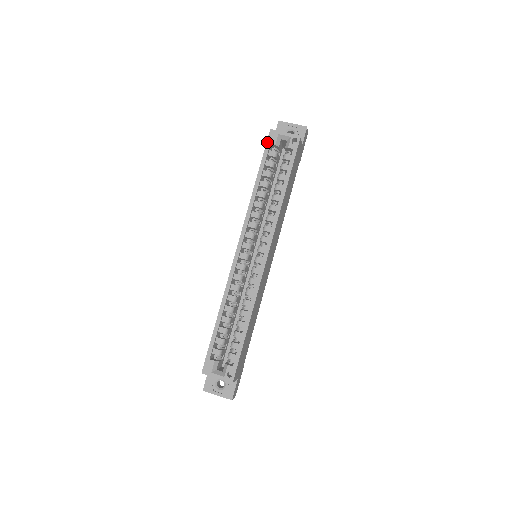
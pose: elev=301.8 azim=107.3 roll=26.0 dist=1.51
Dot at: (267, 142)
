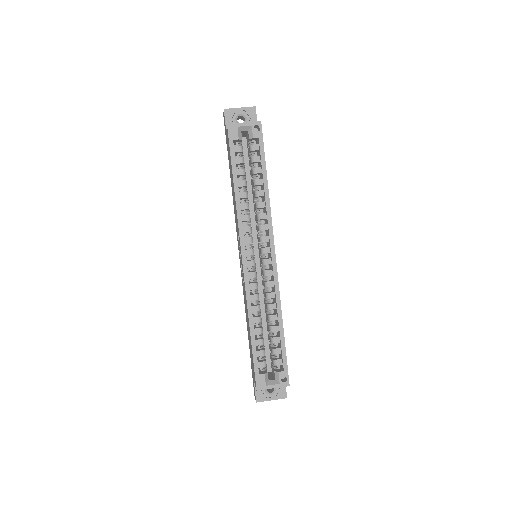
Dot at: (229, 139)
